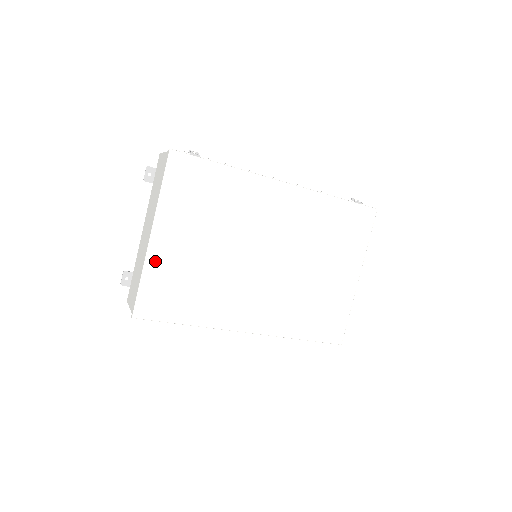
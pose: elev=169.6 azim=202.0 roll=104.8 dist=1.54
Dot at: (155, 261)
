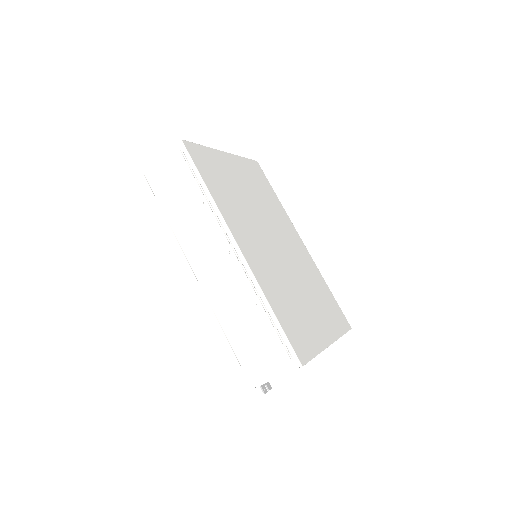
Dot at: (217, 156)
